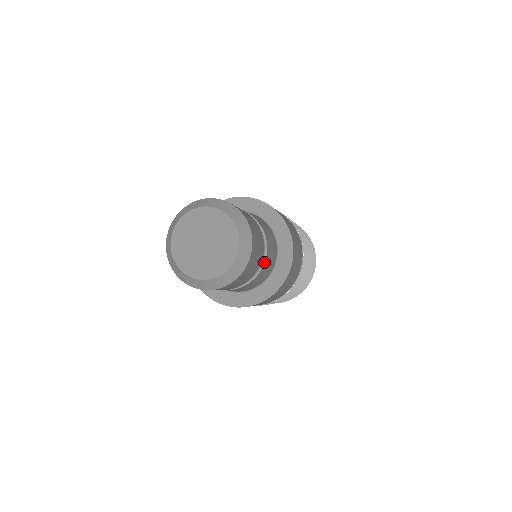
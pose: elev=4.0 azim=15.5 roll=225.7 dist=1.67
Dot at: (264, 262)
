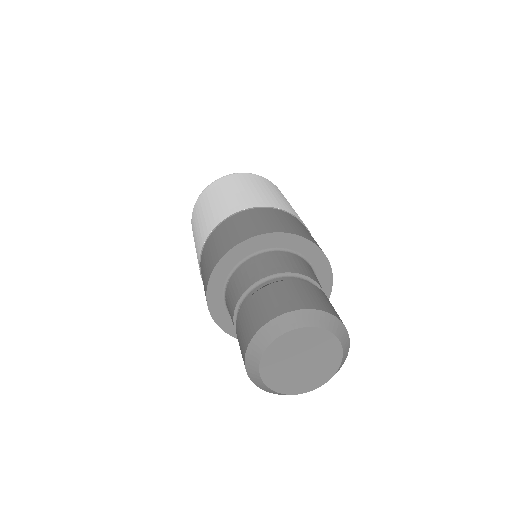
Dot at: occluded
